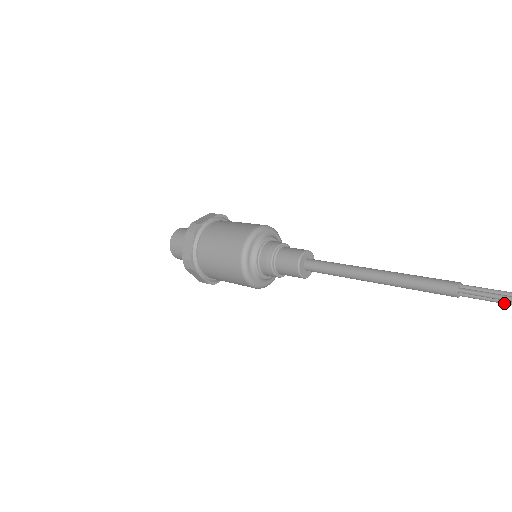
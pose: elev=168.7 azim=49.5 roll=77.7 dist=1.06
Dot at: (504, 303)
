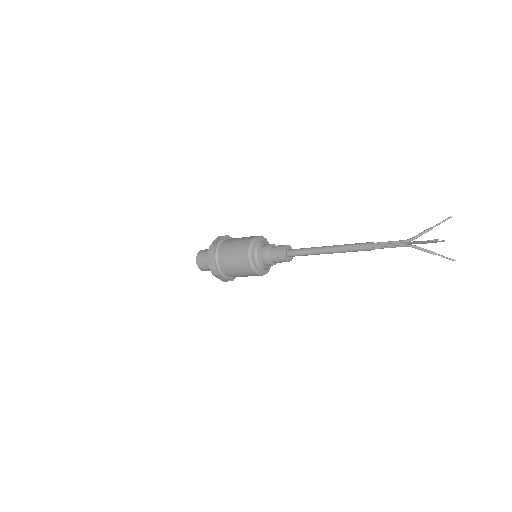
Dot at: occluded
